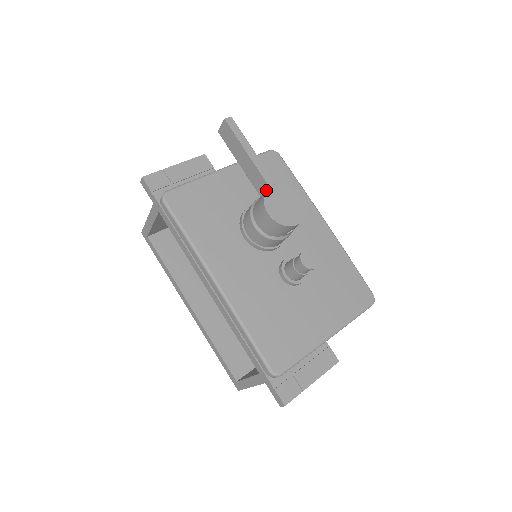
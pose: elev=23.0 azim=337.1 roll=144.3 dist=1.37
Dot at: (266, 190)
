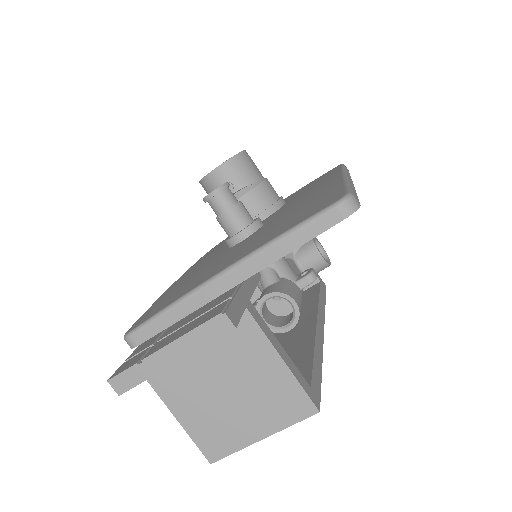
Dot at: occluded
